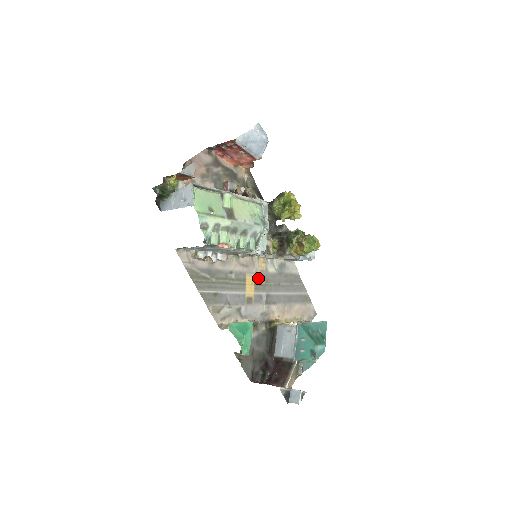
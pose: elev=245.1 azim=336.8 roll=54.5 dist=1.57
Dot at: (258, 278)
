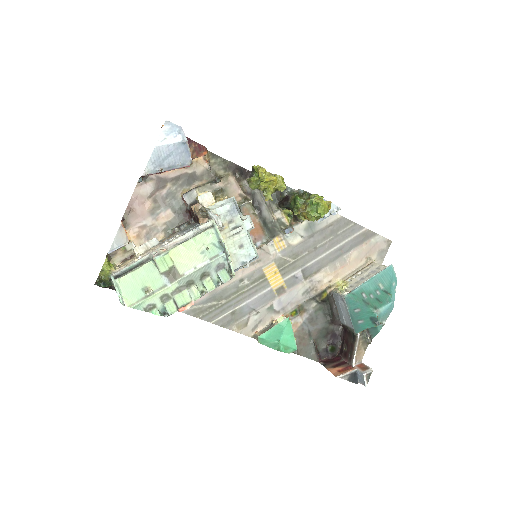
Dot at: (281, 262)
